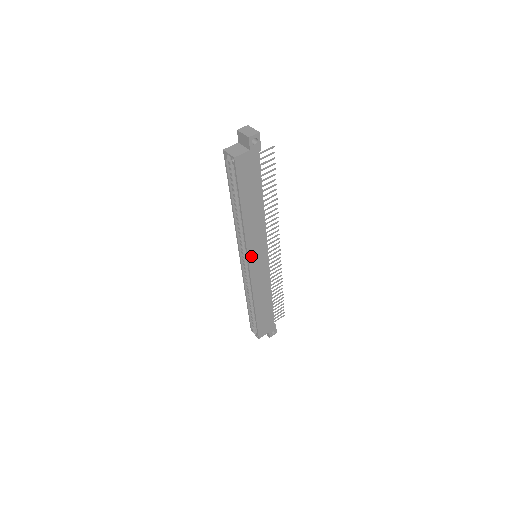
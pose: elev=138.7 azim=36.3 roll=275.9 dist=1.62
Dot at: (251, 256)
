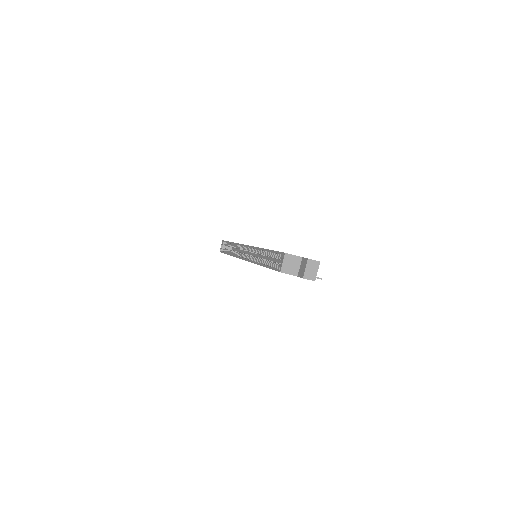
Dot at: occluded
